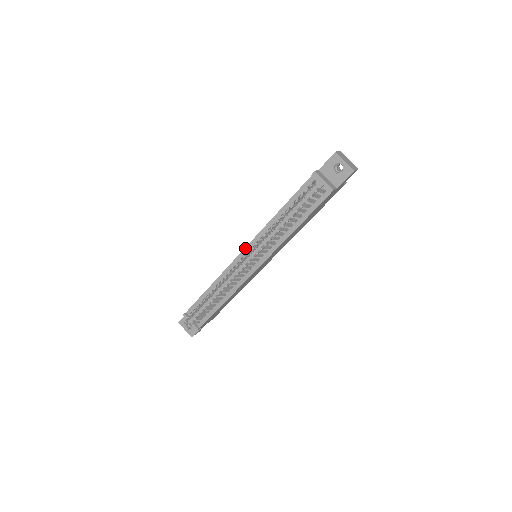
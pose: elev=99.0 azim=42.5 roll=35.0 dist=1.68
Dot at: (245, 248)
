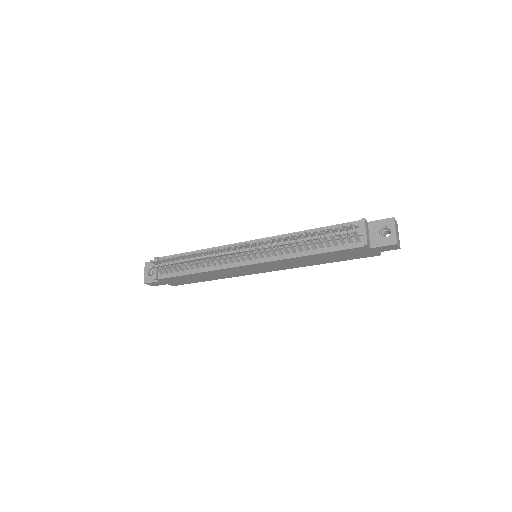
Dot at: (253, 240)
